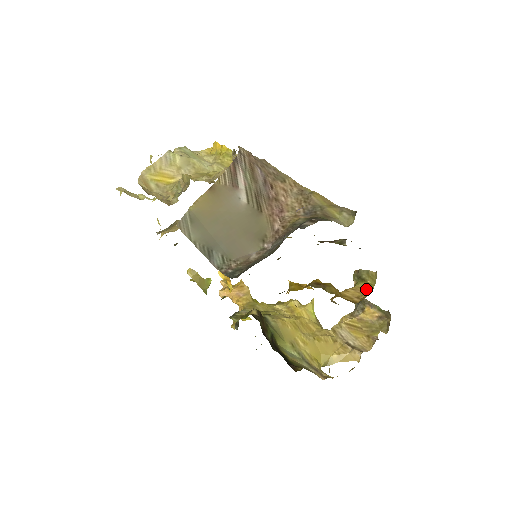
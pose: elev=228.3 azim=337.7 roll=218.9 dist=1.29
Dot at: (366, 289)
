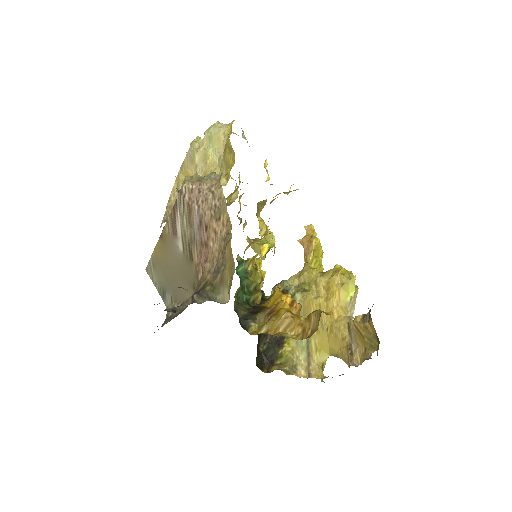
Dot at: (316, 327)
